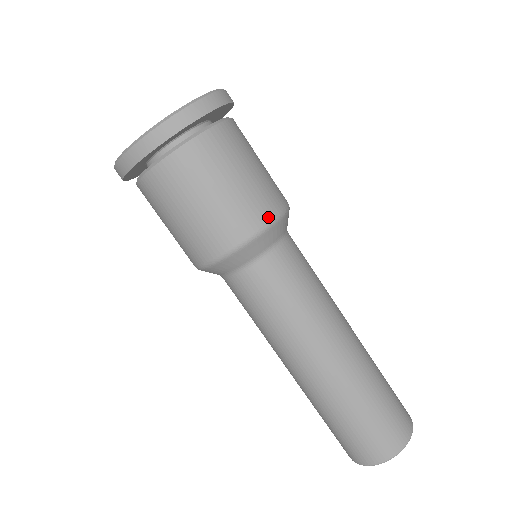
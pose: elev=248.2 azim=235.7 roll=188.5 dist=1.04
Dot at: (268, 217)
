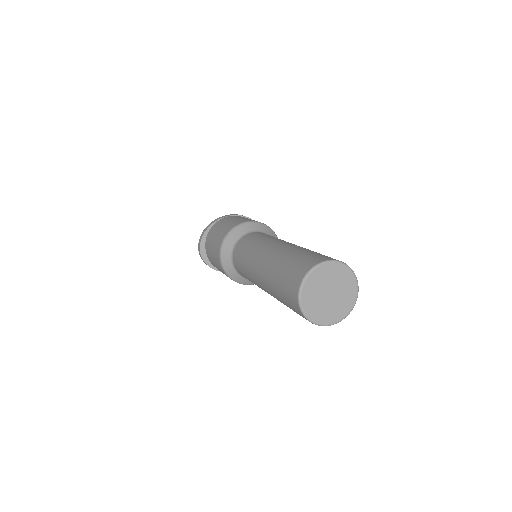
Dot at: (262, 223)
